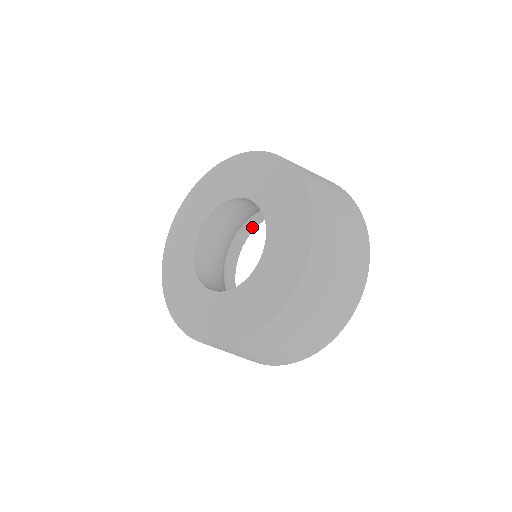
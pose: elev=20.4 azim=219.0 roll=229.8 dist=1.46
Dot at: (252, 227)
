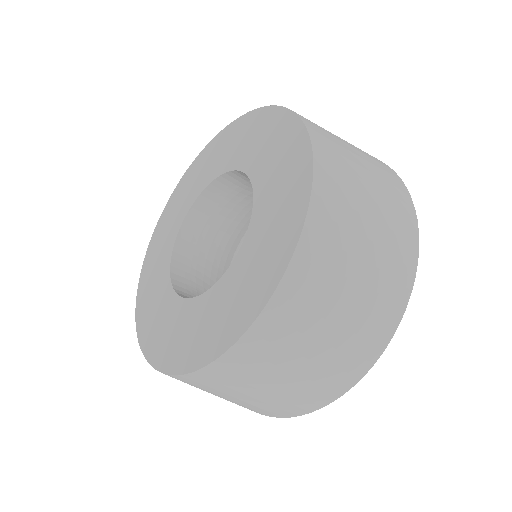
Dot at: occluded
